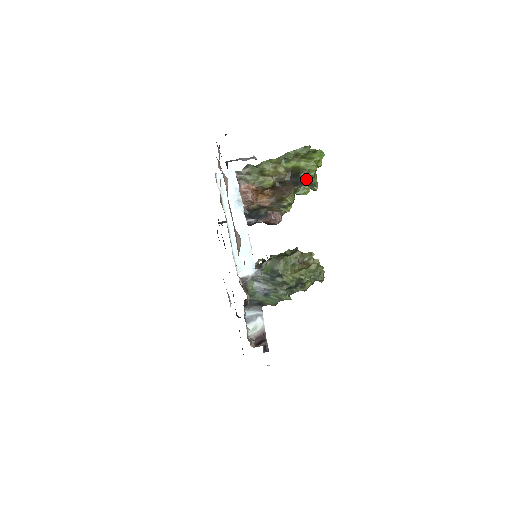
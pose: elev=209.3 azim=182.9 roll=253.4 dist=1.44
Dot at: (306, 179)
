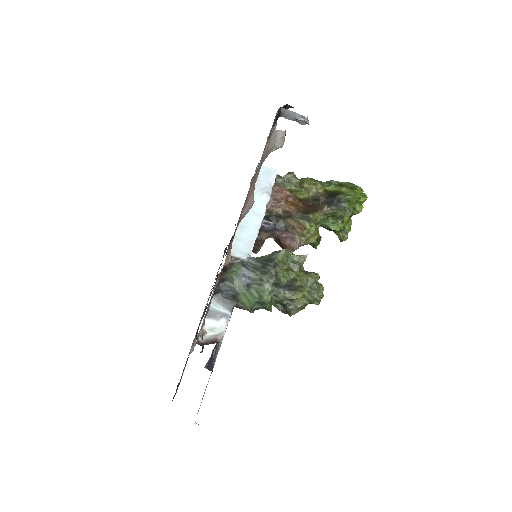
Dot at: (342, 201)
